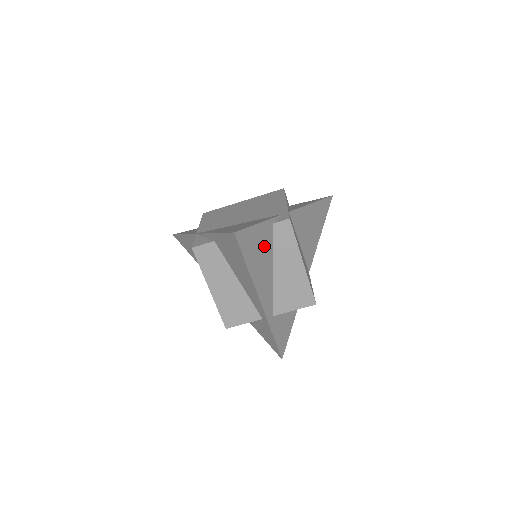
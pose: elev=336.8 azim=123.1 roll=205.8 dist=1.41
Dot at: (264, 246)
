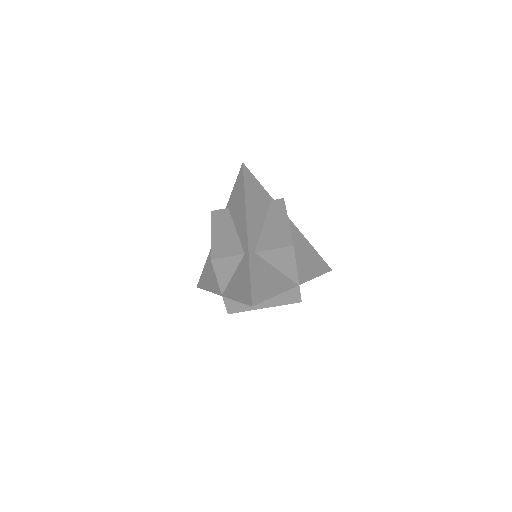
Dot at: (261, 201)
